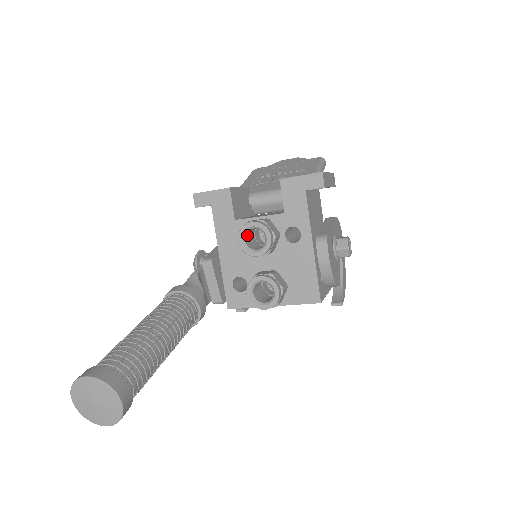
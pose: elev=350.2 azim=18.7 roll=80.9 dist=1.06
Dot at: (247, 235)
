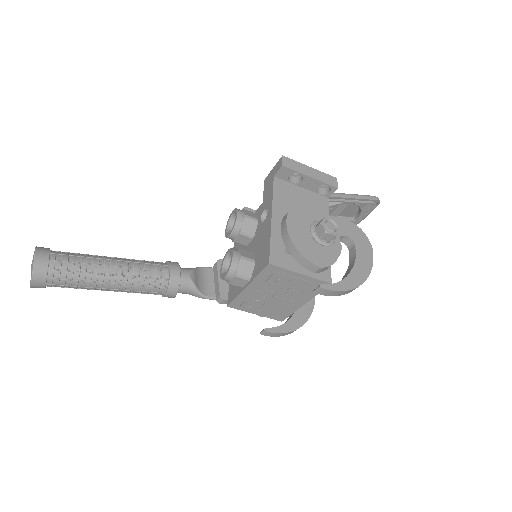
Dot at: occluded
